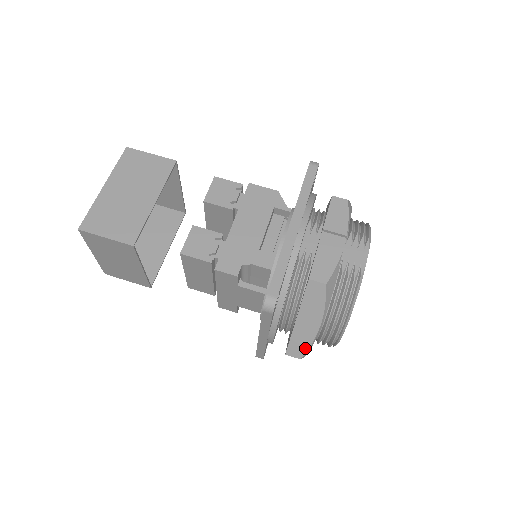
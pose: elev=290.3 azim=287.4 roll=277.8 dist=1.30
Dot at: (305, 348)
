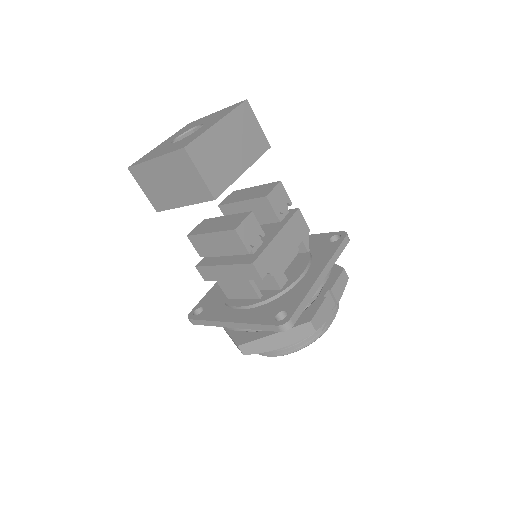
Dot at: (255, 352)
